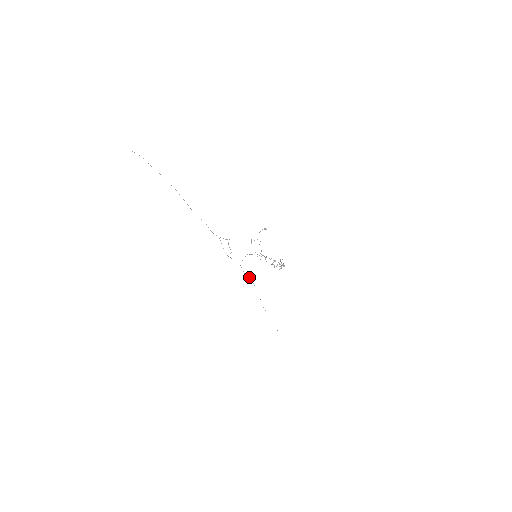
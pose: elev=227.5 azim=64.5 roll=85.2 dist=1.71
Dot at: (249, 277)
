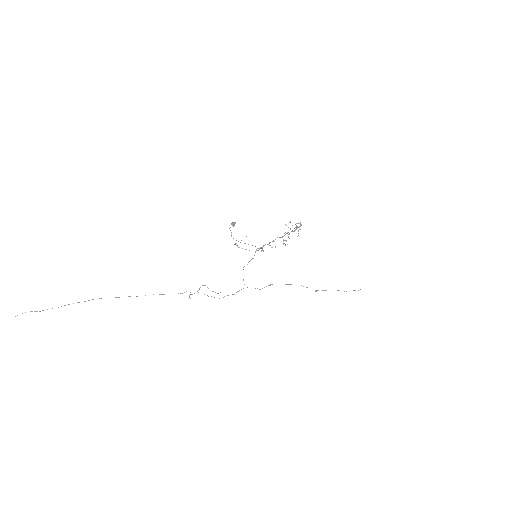
Dot at: (270, 285)
